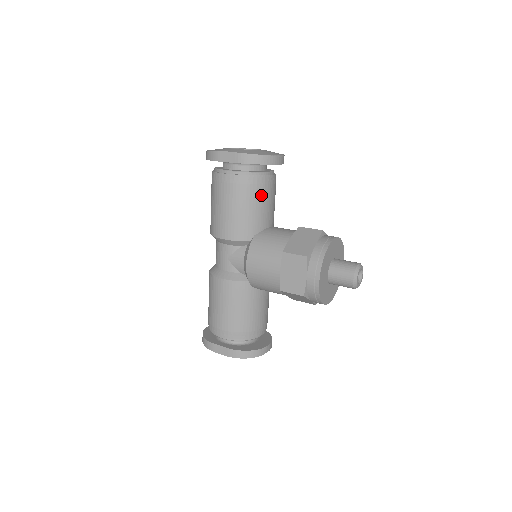
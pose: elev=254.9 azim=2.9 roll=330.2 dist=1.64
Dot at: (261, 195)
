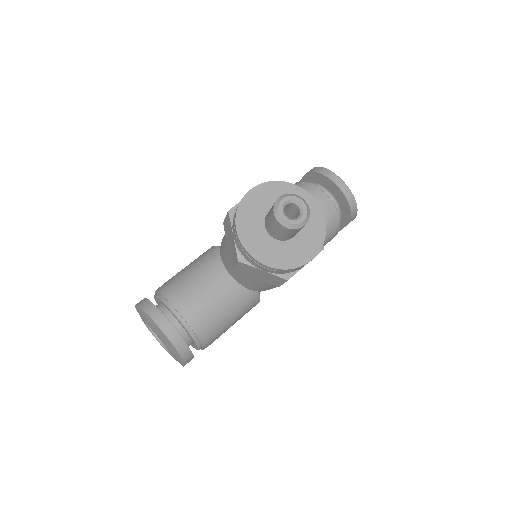
Dot at: occluded
